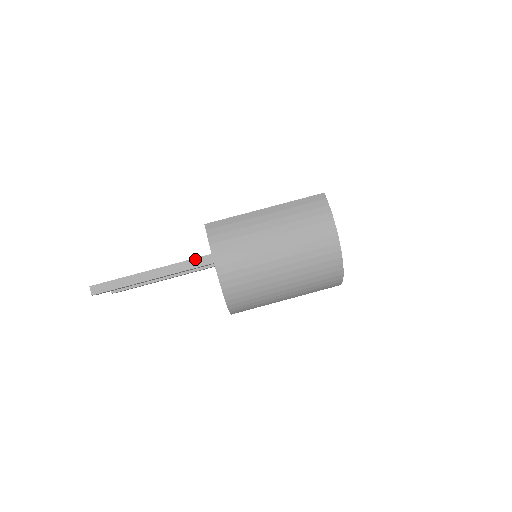
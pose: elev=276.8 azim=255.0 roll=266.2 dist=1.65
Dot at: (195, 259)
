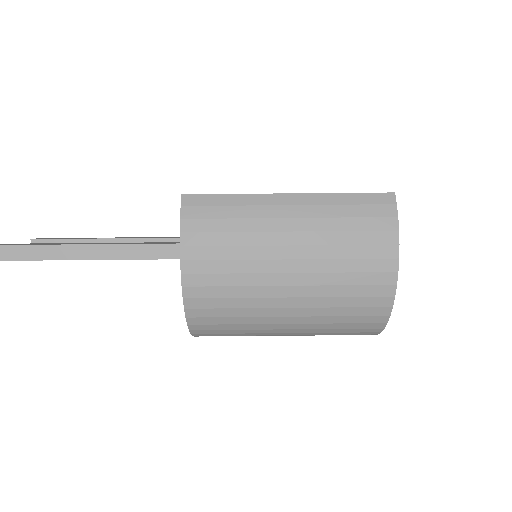
Dot at: (155, 245)
